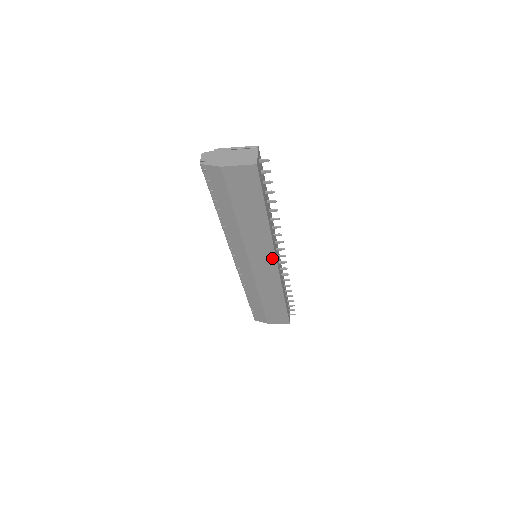
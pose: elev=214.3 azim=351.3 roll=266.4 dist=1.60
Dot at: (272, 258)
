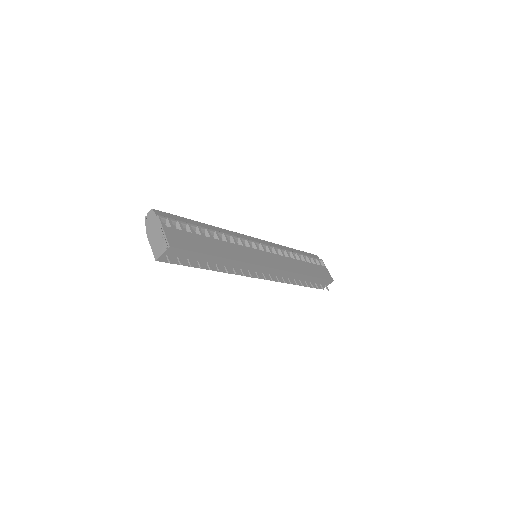
Dot at: occluded
